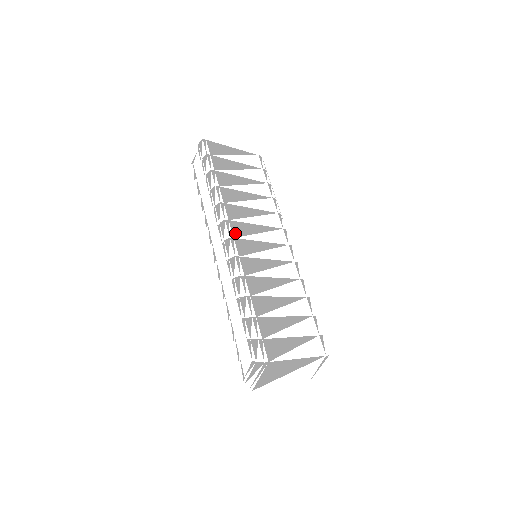
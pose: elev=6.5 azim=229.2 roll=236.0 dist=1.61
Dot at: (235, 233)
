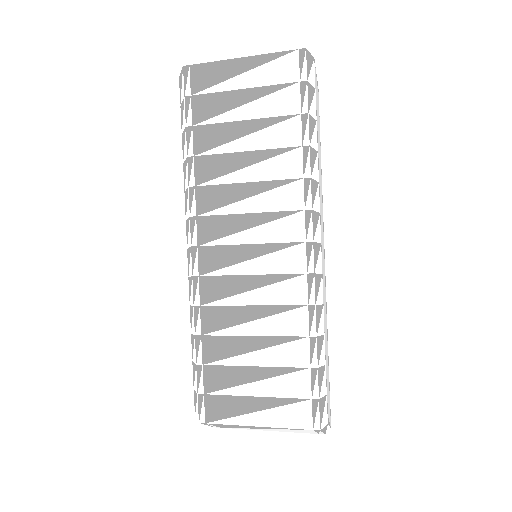
Dot at: (202, 237)
